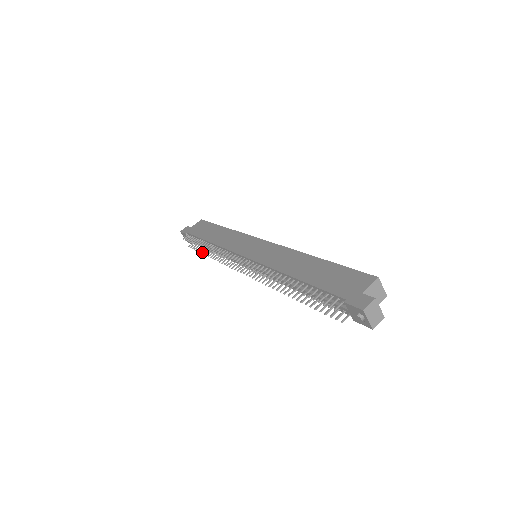
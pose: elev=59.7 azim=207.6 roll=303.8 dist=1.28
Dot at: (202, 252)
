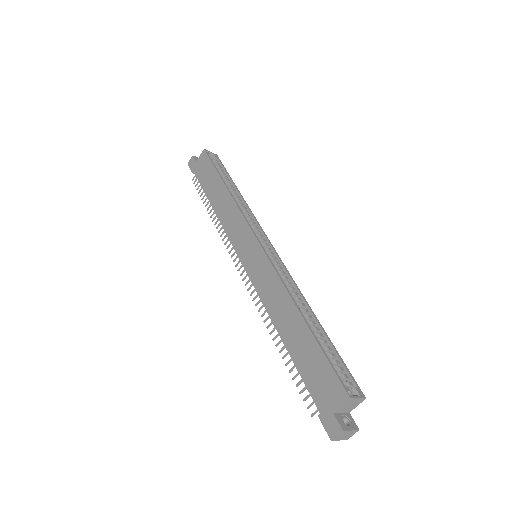
Dot at: occluded
